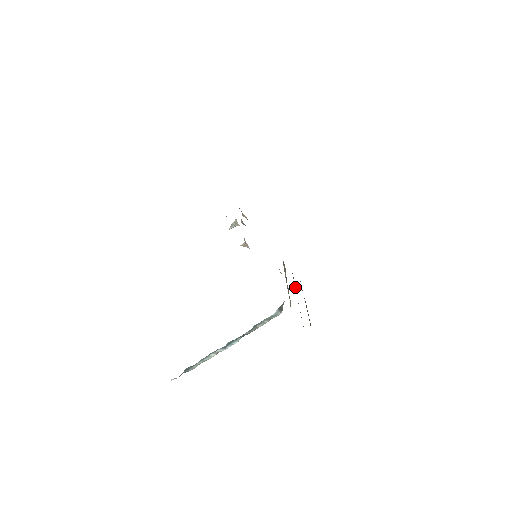
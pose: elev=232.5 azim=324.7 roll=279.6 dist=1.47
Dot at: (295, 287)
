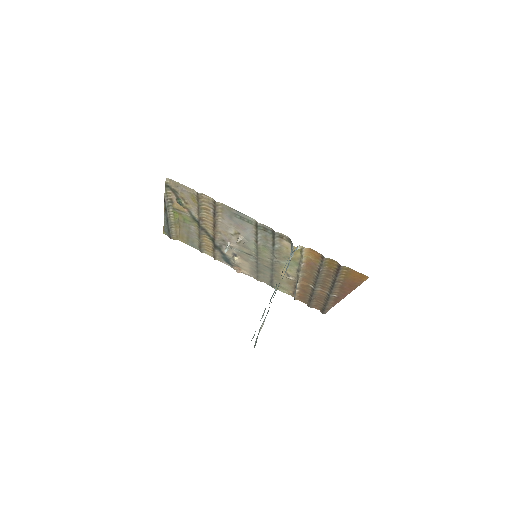
Dot at: (311, 290)
